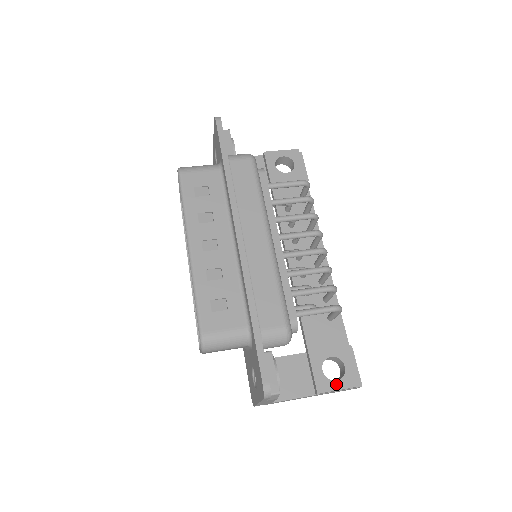
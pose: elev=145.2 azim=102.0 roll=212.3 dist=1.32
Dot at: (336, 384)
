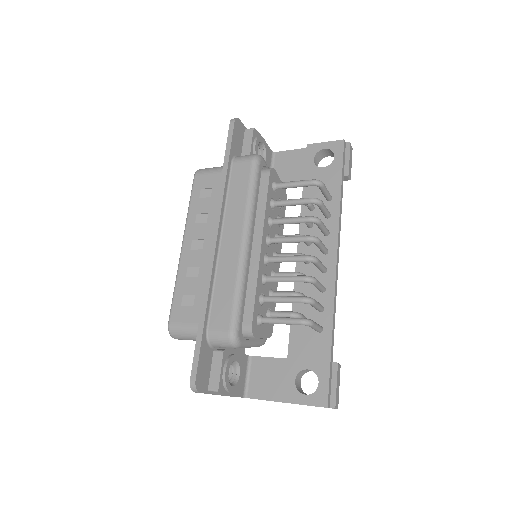
Dot at: (304, 398)
